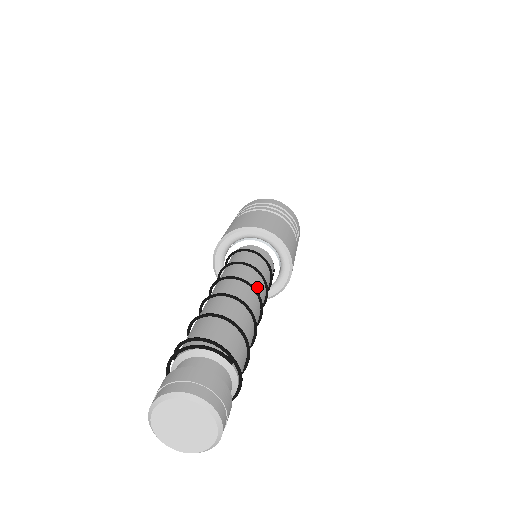
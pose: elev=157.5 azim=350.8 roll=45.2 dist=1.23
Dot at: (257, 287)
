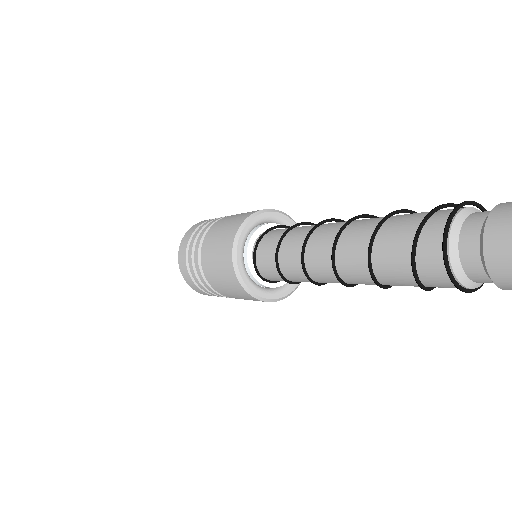
Dot at: occluded
